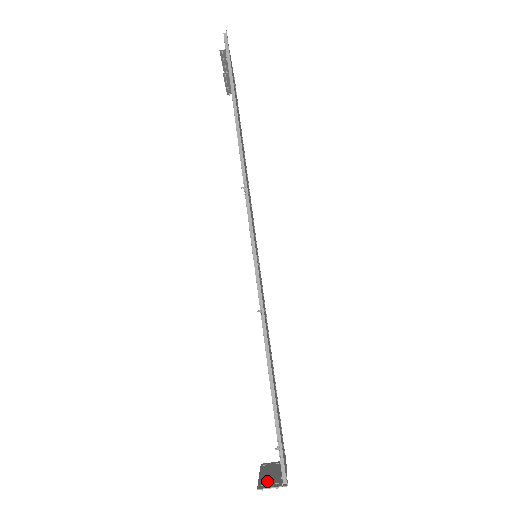
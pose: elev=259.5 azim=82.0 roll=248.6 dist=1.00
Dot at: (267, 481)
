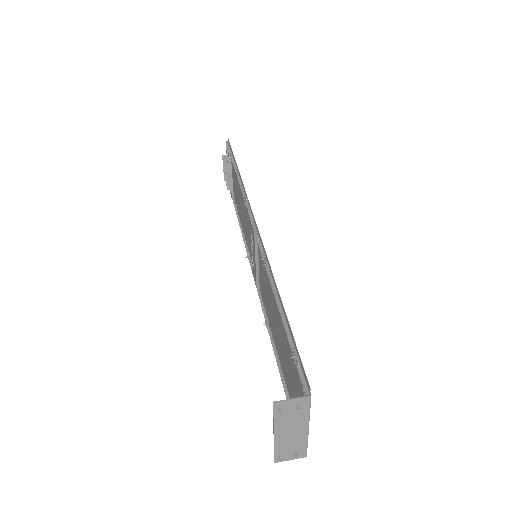
Dot at: (285, 414)
